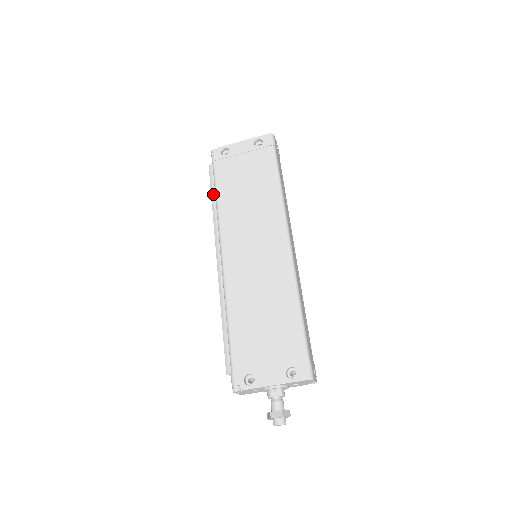
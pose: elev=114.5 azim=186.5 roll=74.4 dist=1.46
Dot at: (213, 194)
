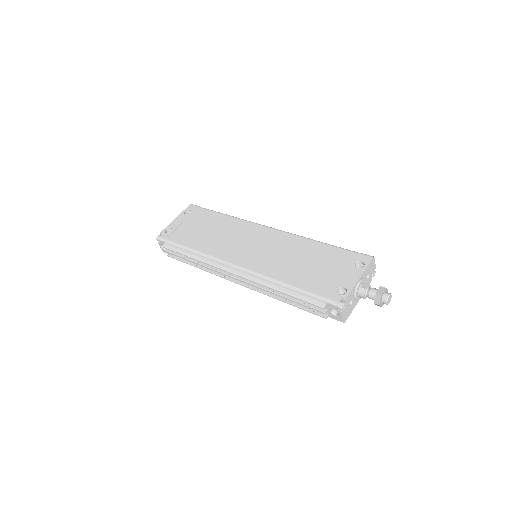
Dot at: (186, 253)
